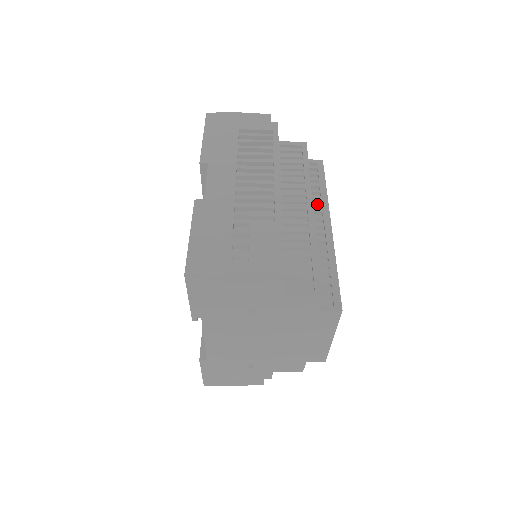
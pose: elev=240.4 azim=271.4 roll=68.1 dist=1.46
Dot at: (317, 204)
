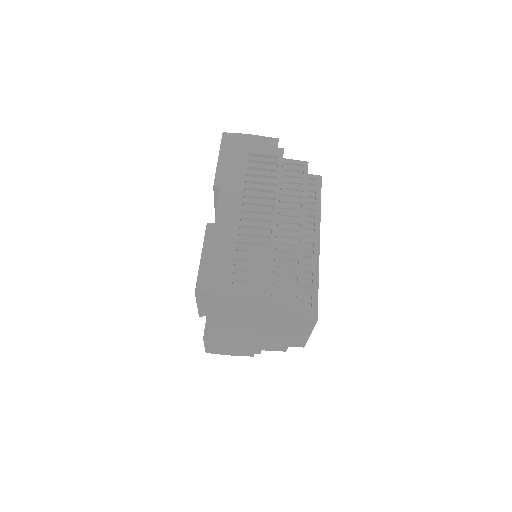
Dot at: (311, 221)
